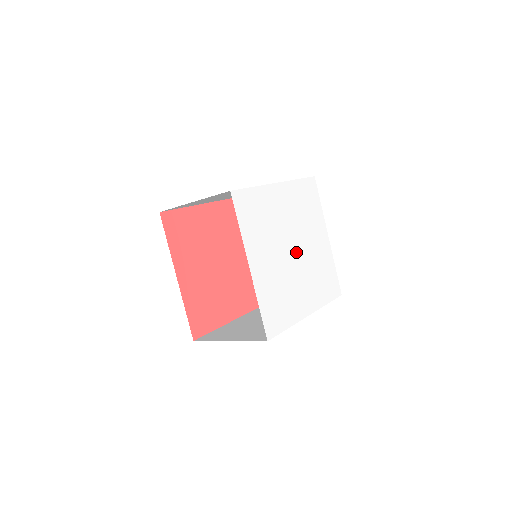
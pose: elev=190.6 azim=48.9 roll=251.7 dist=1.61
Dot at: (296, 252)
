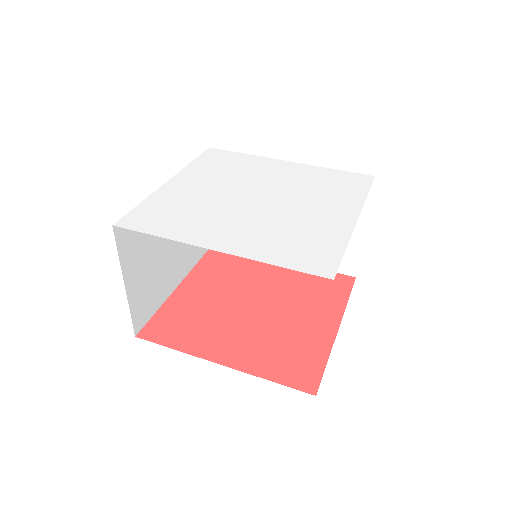
Dot at: (260, 201)
